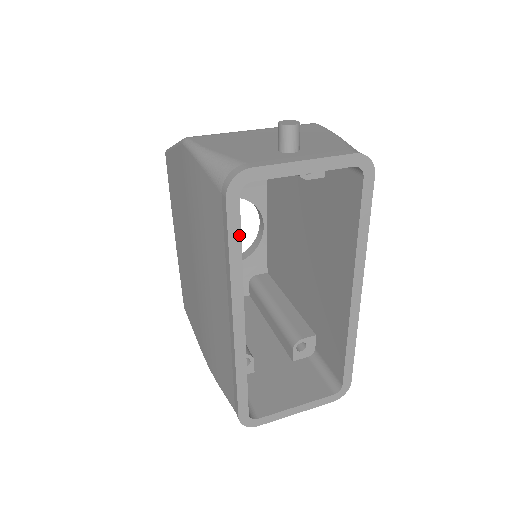
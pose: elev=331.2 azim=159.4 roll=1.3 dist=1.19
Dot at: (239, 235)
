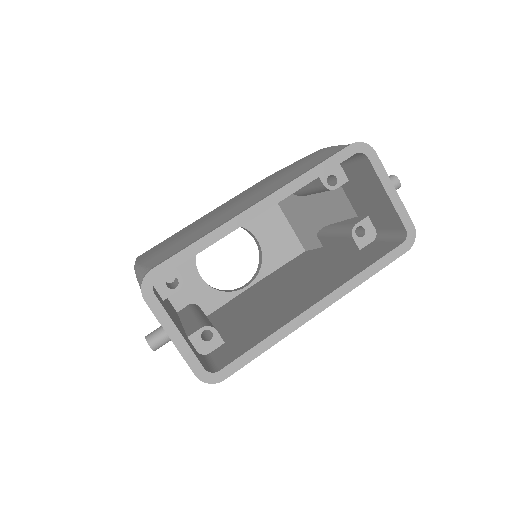
Dot at: (330, 168)
